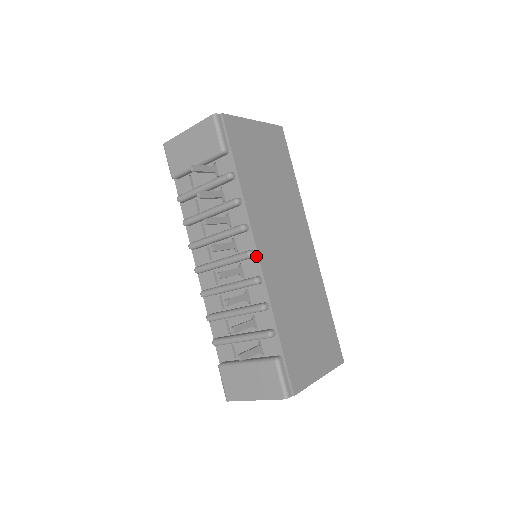
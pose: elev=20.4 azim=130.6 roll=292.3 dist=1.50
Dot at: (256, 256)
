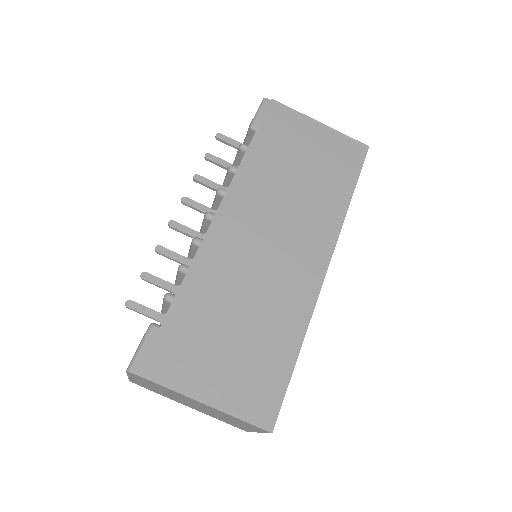
Dot at: (212, 219)
